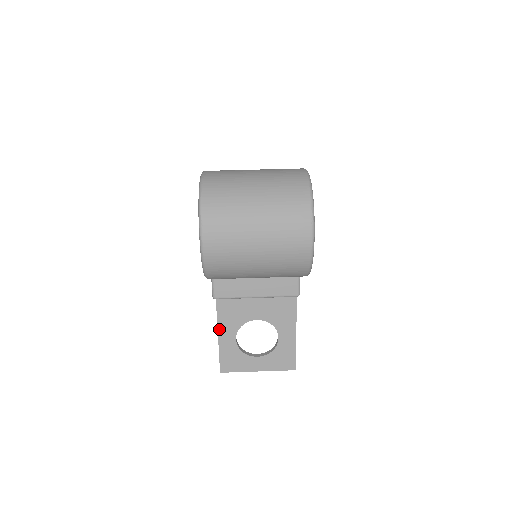
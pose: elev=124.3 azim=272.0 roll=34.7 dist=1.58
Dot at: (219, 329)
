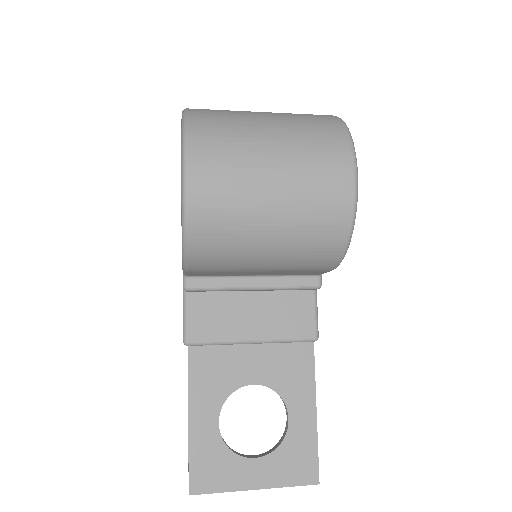
Dot at: (191, 403)
